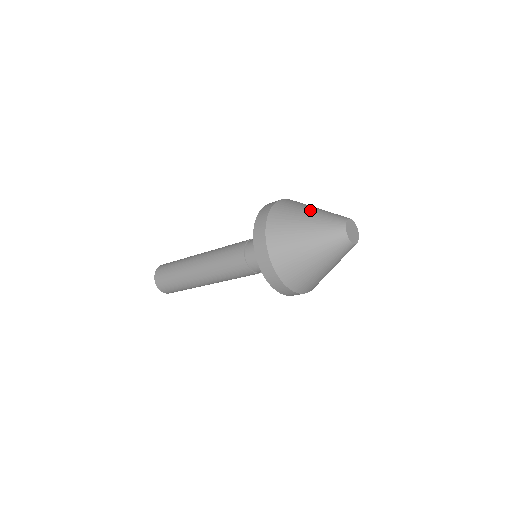
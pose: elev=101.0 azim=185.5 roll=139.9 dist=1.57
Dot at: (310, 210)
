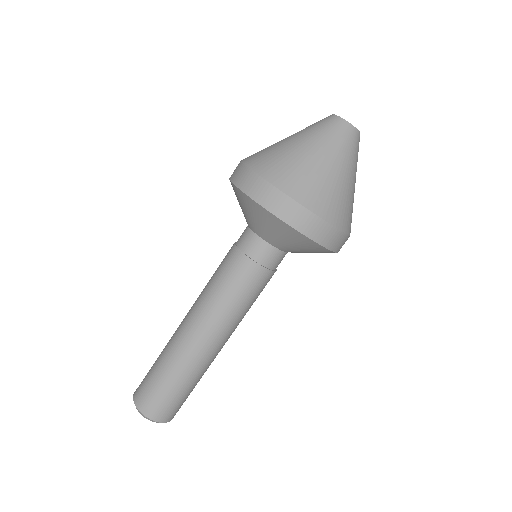
Dot at: occluded
